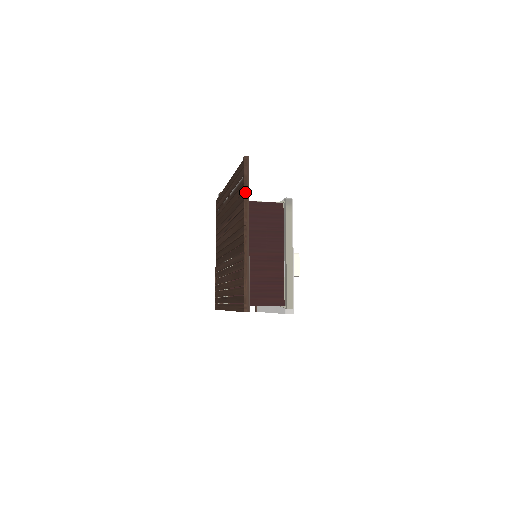
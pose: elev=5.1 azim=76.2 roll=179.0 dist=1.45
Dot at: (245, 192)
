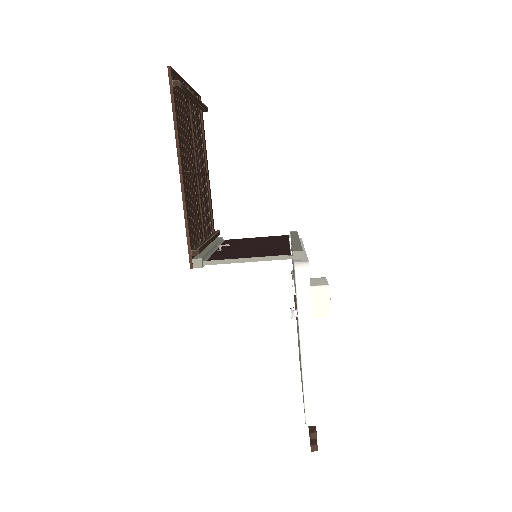
Dot at: (194, 91)
